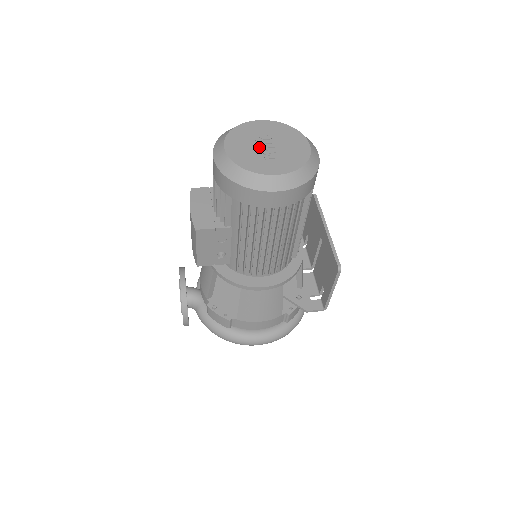
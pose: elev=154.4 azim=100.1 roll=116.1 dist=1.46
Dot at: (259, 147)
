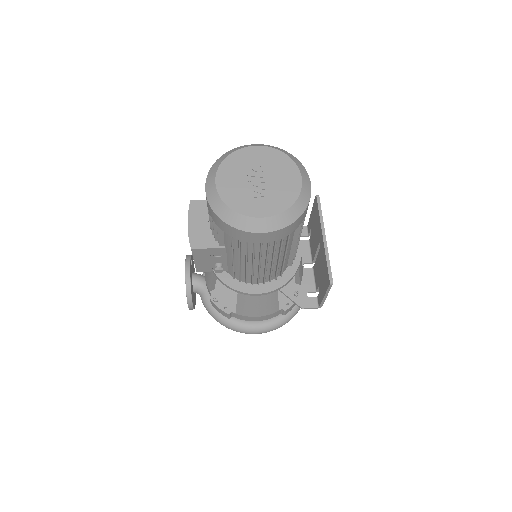
Dot at: (250, 182)
